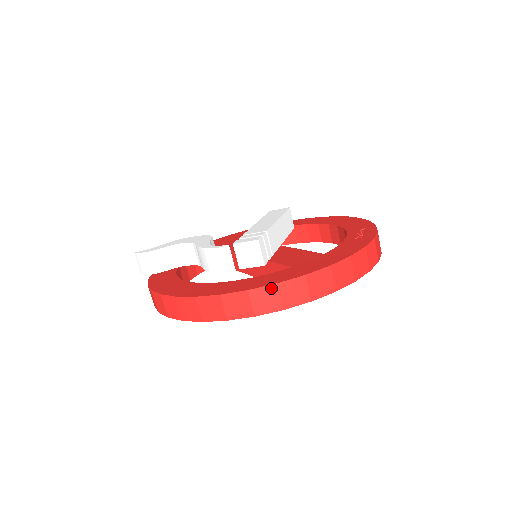
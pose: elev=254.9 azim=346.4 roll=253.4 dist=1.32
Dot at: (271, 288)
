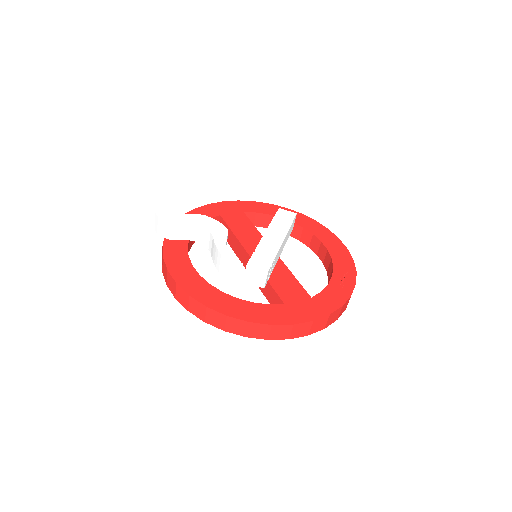
Dot at: (266, 326)
